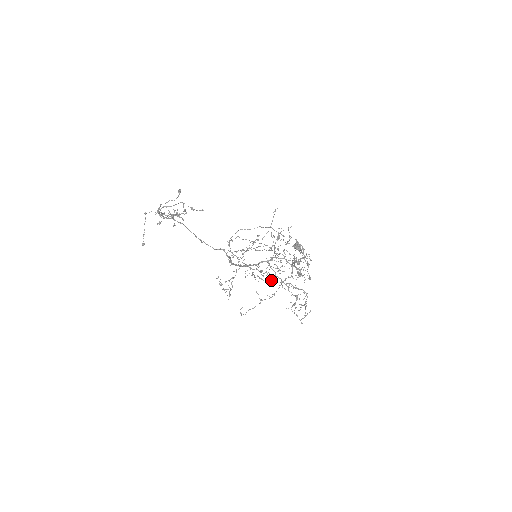
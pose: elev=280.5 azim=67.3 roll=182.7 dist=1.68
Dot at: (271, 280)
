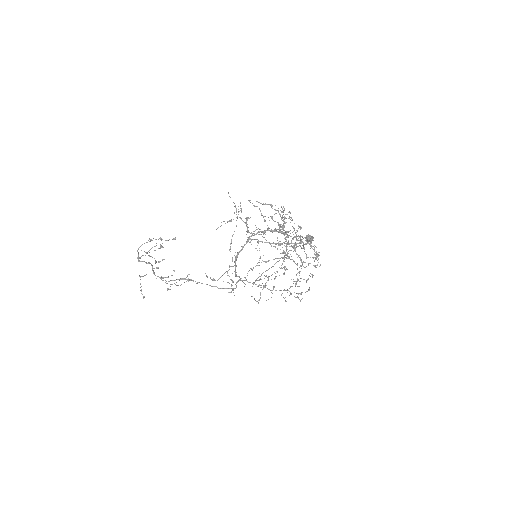
Dot at: occluded
